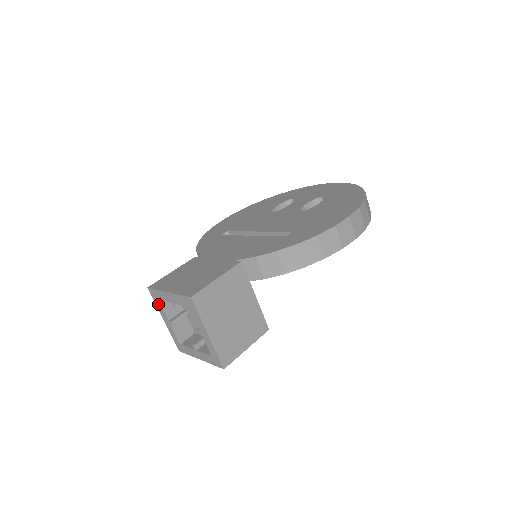
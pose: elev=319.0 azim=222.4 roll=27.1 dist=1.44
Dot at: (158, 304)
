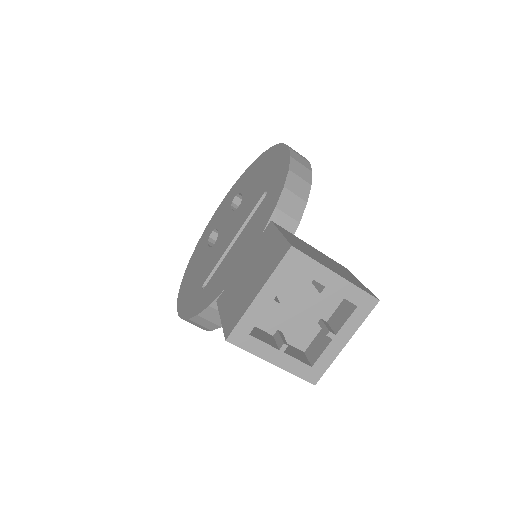
Dot at: (253, 345)
